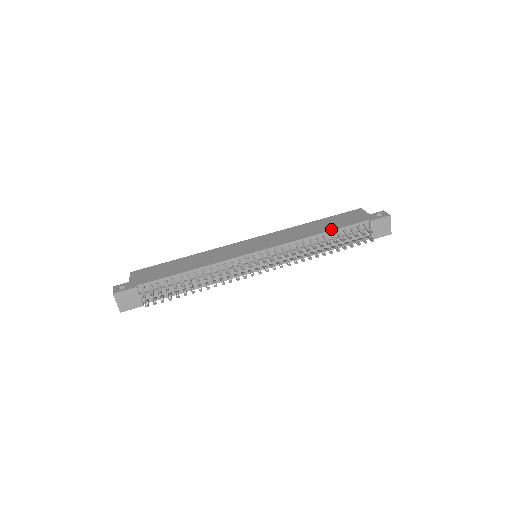
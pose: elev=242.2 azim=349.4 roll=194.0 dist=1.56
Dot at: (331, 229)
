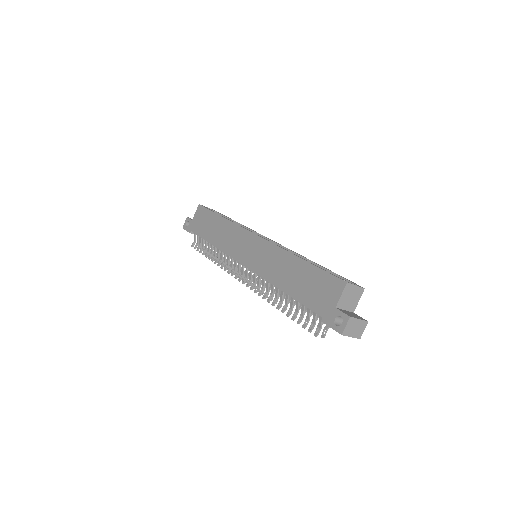
Dot at: (292, 294)
